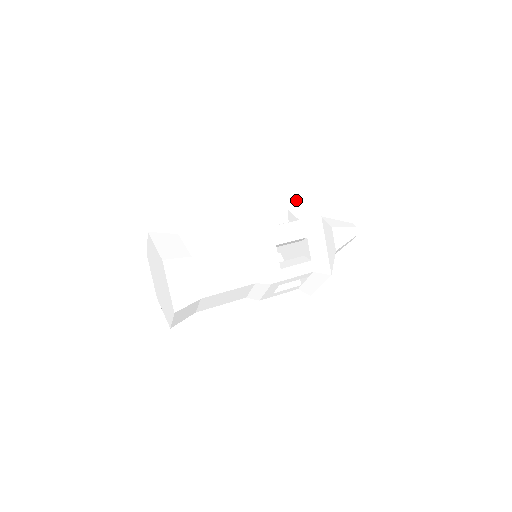
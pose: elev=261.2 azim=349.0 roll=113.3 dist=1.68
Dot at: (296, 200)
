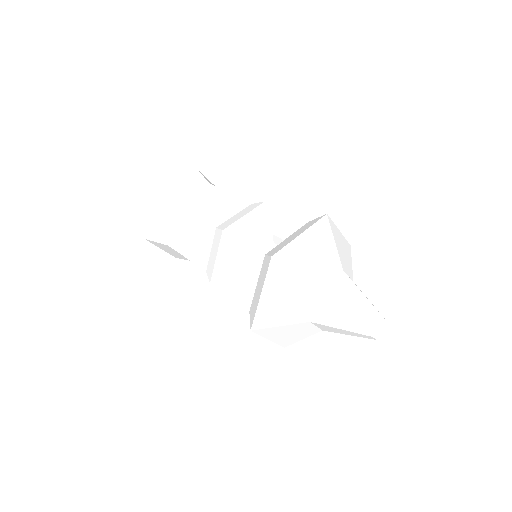
Dot at: occluded
